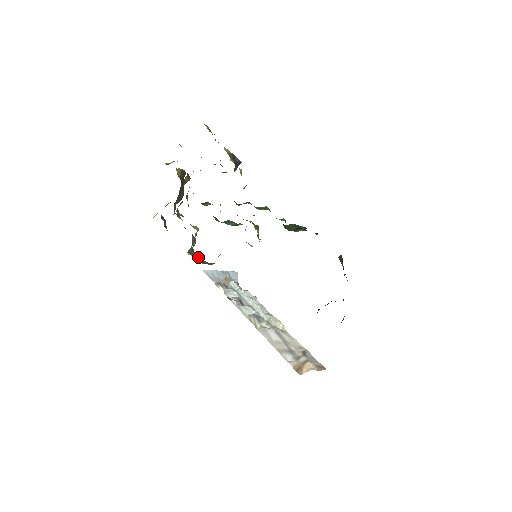
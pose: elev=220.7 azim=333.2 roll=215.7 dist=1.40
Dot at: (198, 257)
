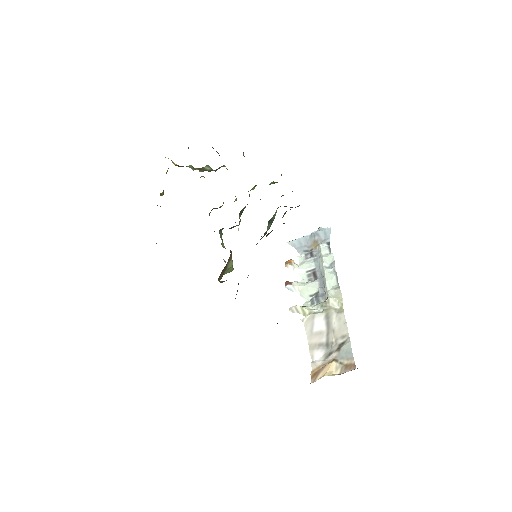
Dot at: occluded
